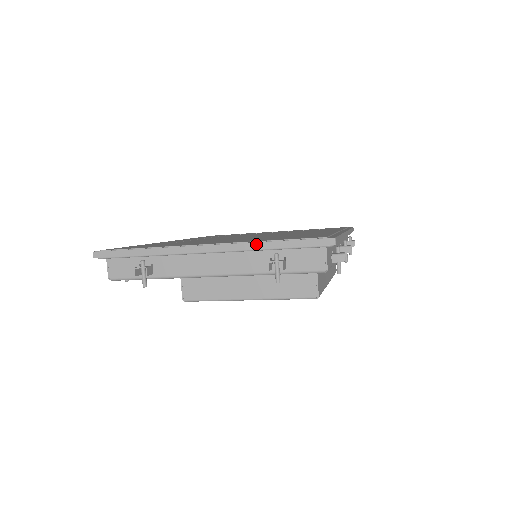
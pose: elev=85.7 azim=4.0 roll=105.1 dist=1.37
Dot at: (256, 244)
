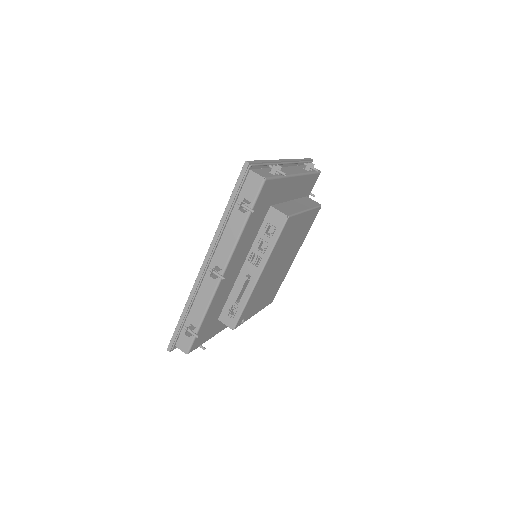
Dot at: (296, 159)
